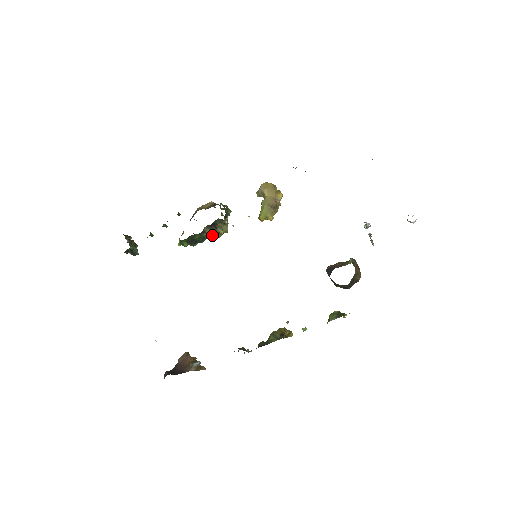
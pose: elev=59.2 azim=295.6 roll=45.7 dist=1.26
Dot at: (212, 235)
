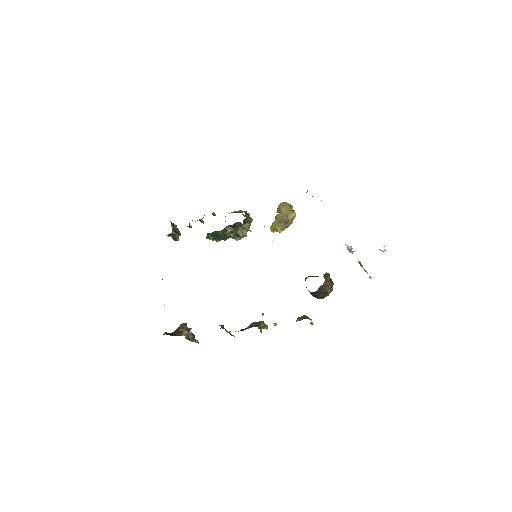
Dot at: (232, 235)
